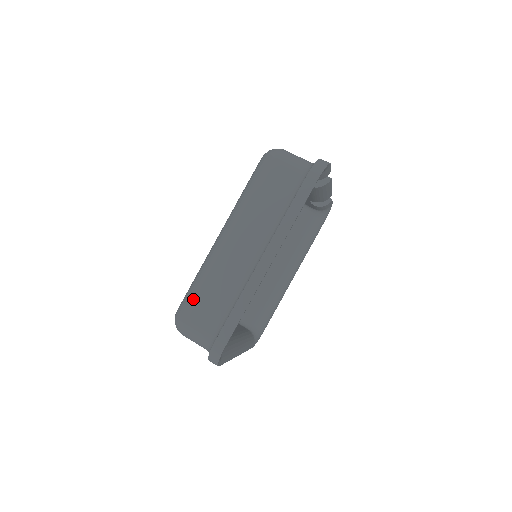
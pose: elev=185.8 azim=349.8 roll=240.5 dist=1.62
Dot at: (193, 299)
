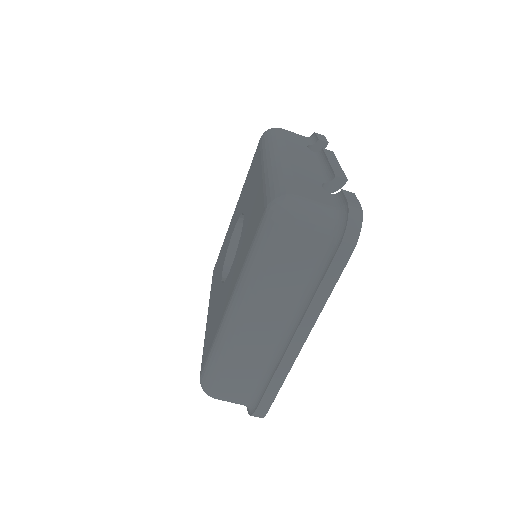
Dot at: (220, 377)
